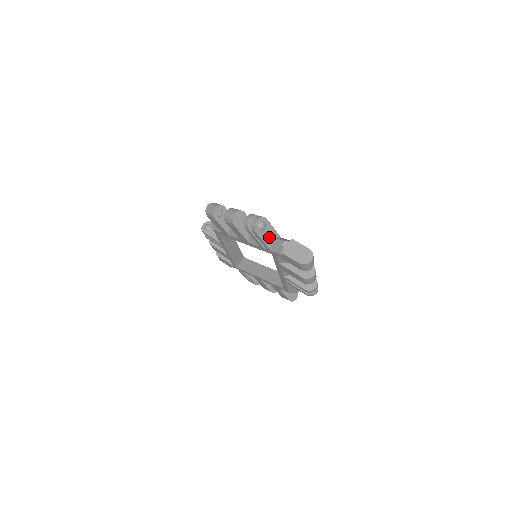
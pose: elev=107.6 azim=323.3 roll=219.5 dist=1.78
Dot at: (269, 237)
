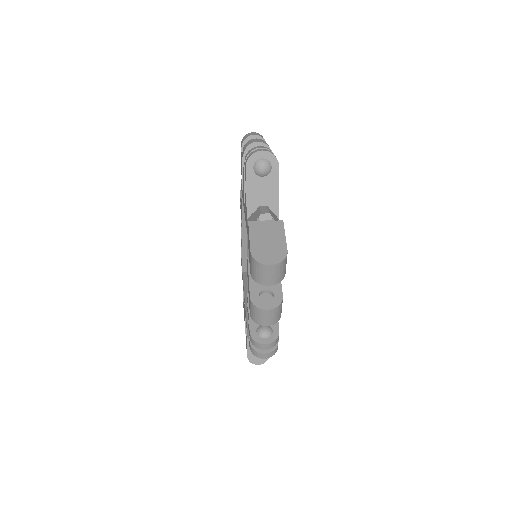
Dot at: (261, 197)
